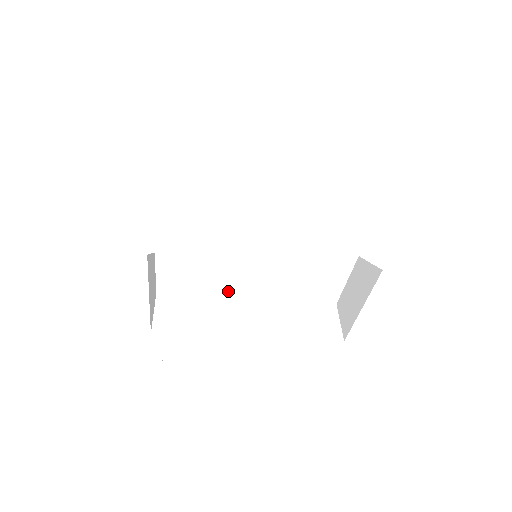
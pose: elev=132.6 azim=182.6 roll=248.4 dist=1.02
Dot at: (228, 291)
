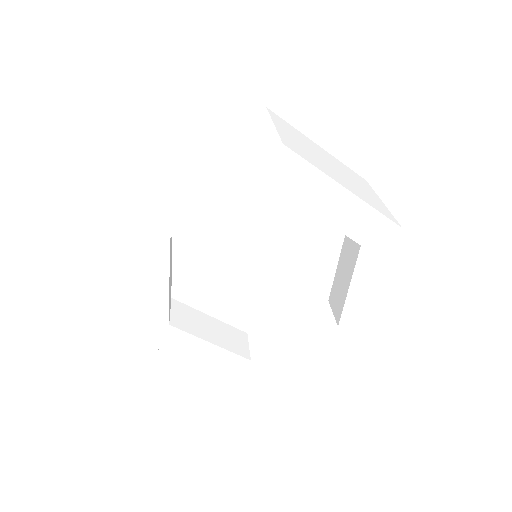
Dot at: (214, 261)
